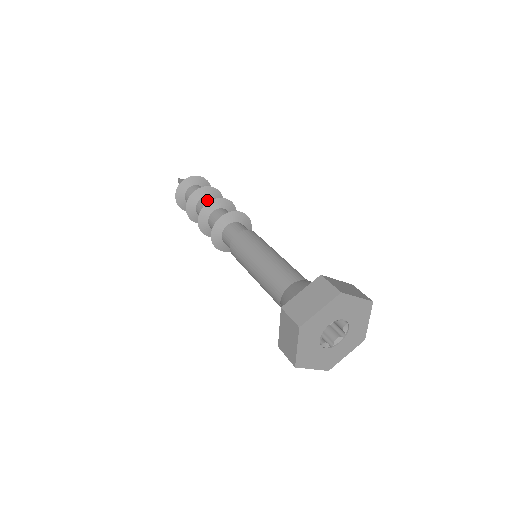
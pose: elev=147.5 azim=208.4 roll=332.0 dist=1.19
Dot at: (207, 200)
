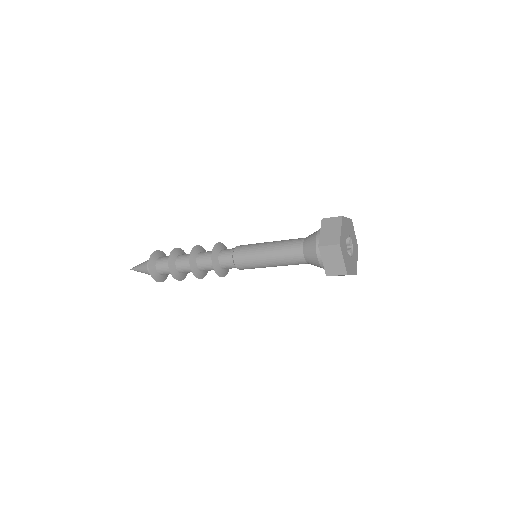
Dot at: (182, 256)
